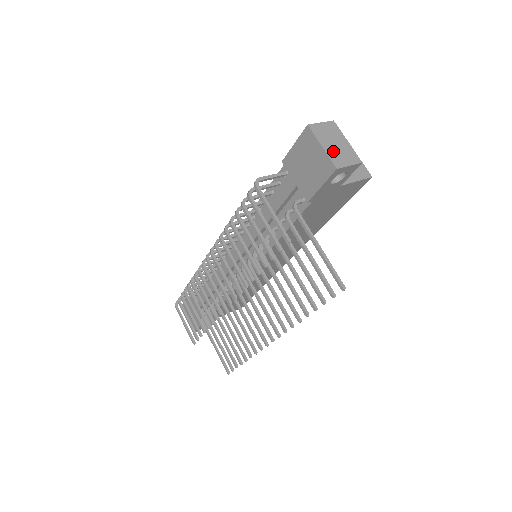
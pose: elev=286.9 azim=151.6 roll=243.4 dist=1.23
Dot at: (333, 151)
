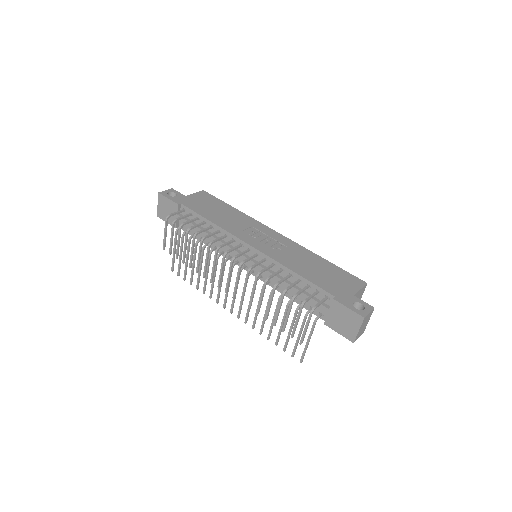
Dot at: (360, 332)
